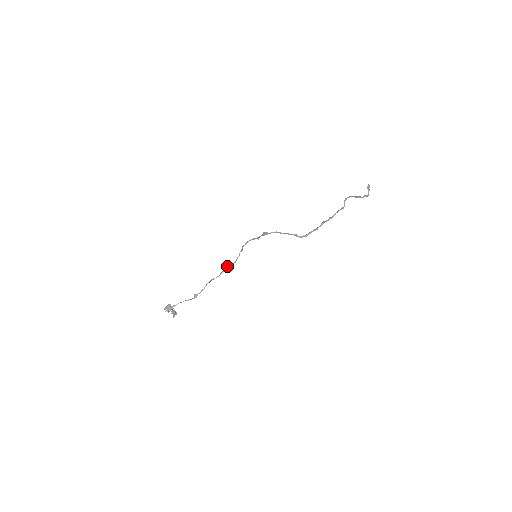
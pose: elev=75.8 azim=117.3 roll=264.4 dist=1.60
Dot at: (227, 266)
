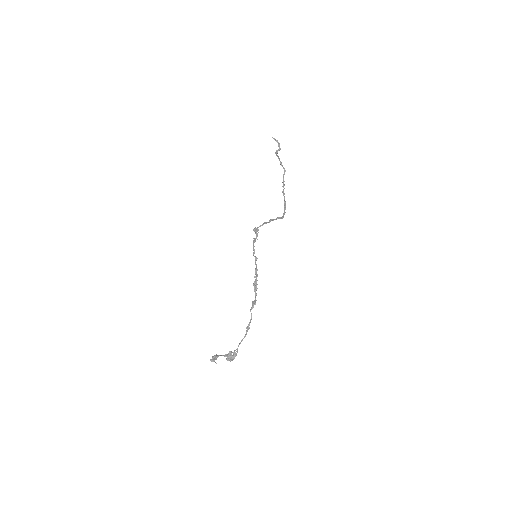
Dot at: (254, 282)
